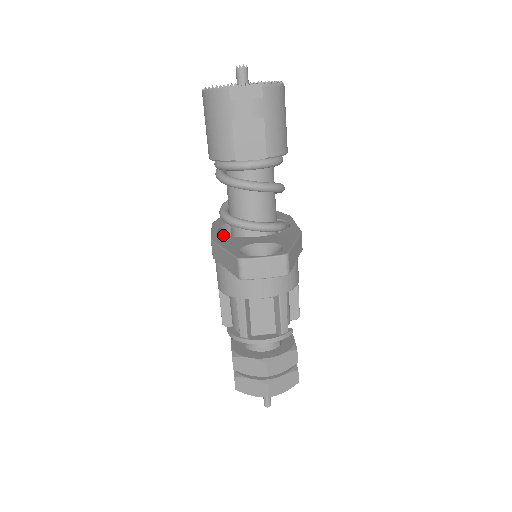
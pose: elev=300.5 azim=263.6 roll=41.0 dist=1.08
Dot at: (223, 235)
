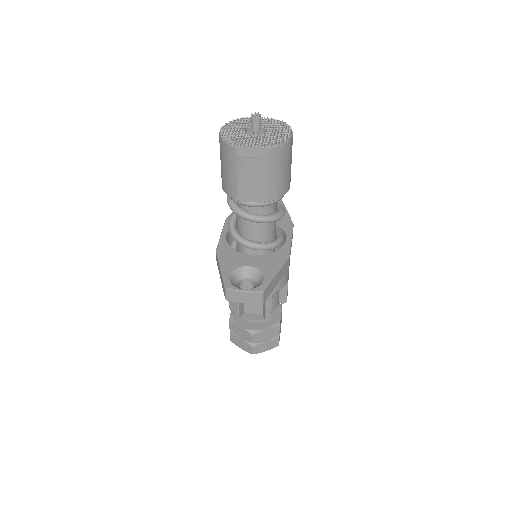
Dot at: (227, 244)
